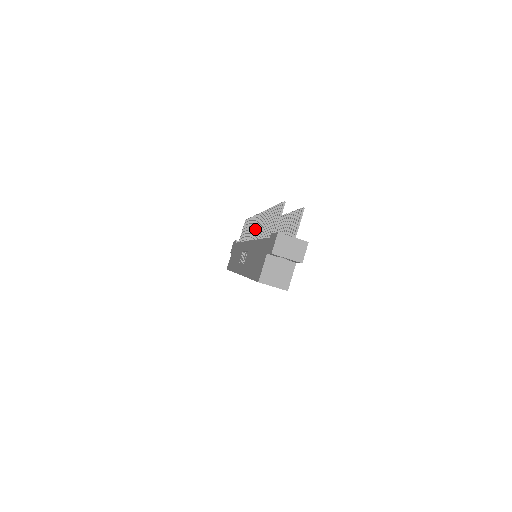
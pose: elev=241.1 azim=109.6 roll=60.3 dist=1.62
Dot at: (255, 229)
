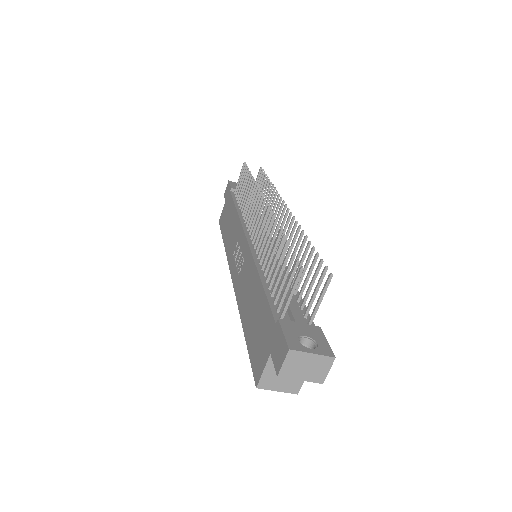
Dot at: (256, 222)
